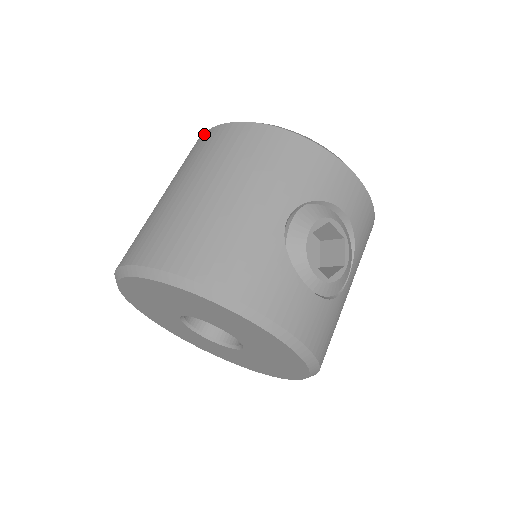
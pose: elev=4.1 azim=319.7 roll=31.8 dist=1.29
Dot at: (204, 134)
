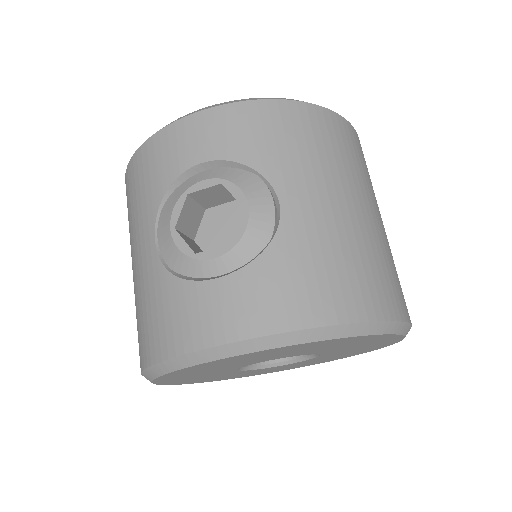
Dot at: occluded
